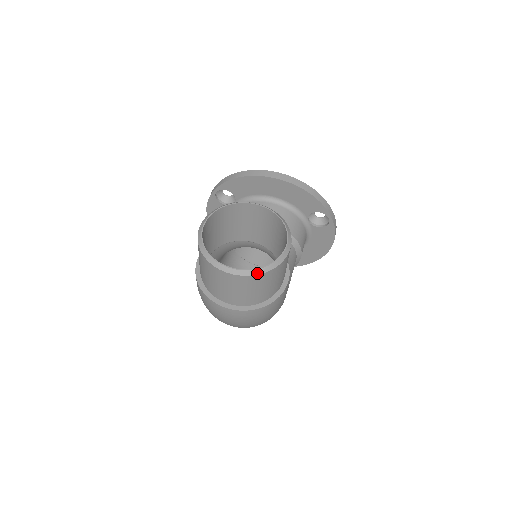
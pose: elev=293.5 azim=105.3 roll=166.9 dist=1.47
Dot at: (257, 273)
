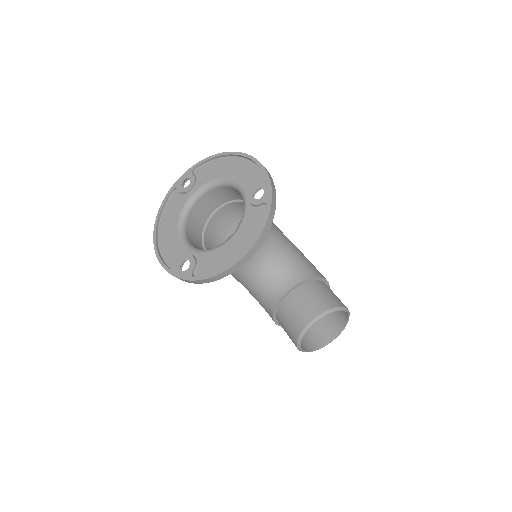
Dot at: occluded
